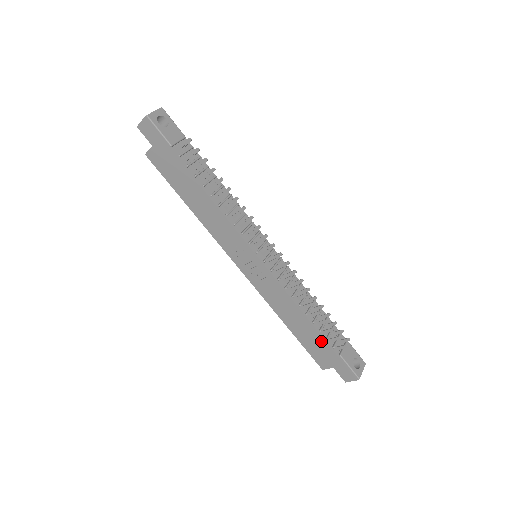
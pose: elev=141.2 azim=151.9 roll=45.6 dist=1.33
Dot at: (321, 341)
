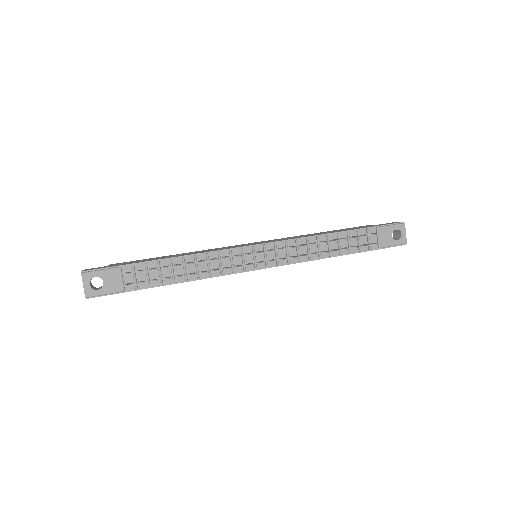
Dot at: occluded
